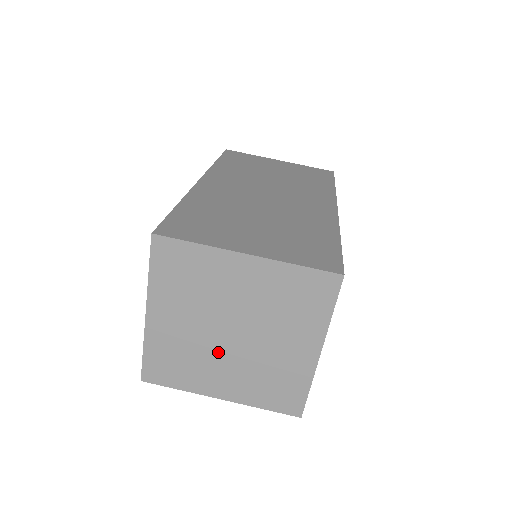
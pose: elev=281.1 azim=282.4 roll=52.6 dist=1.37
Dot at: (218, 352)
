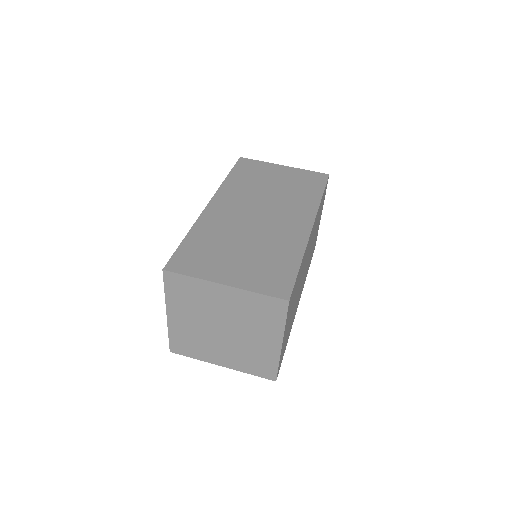
Dot at: (216, 339)
